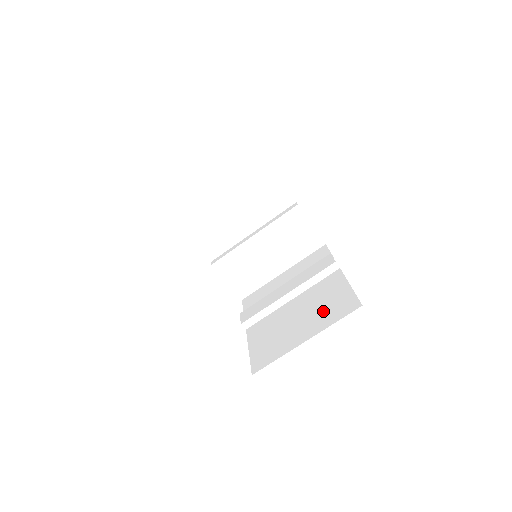
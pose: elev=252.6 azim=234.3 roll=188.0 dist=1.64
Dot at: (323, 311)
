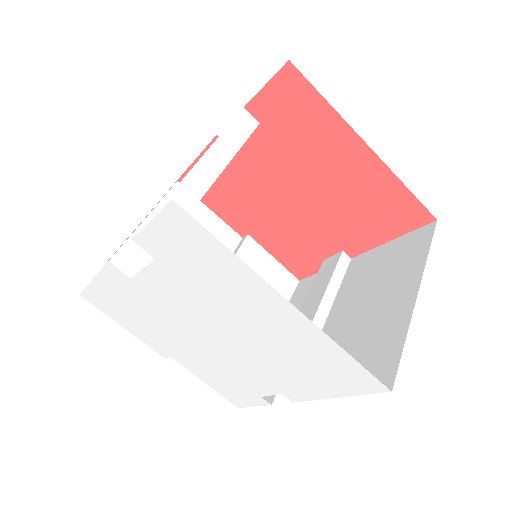
Dot at: (392, 272)
